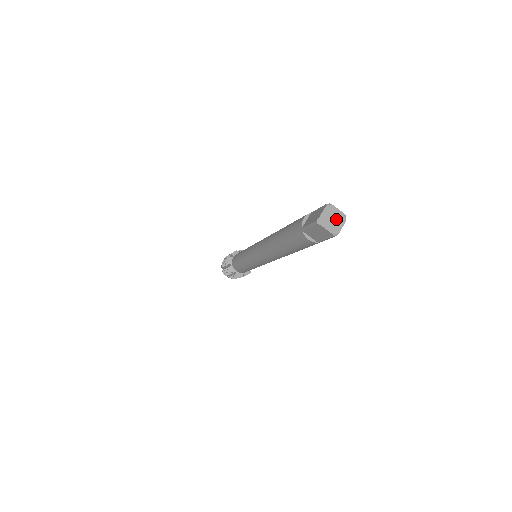
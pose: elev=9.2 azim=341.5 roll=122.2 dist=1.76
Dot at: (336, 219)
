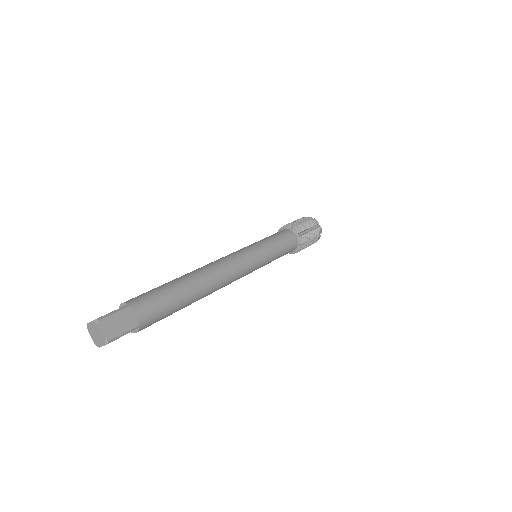
Dot at: (98, 336)
